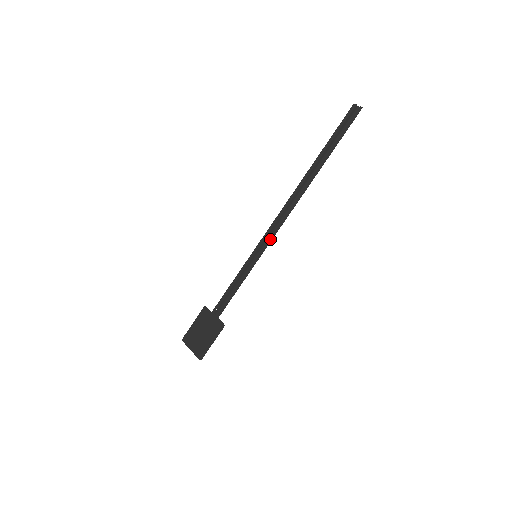
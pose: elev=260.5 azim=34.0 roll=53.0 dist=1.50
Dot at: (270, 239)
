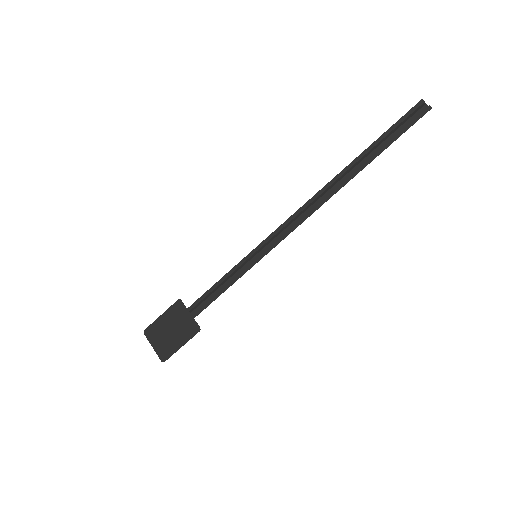
Dot at: (278, 240)
